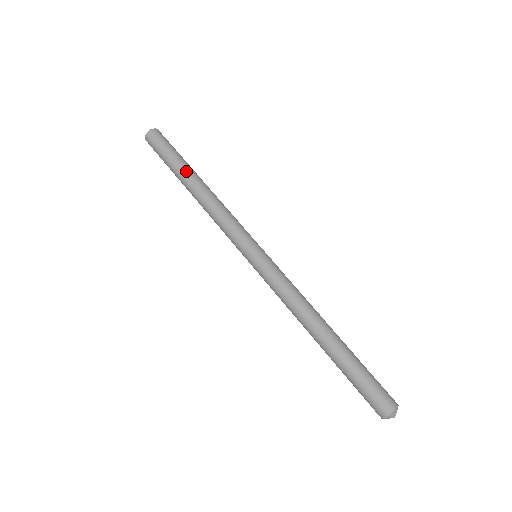
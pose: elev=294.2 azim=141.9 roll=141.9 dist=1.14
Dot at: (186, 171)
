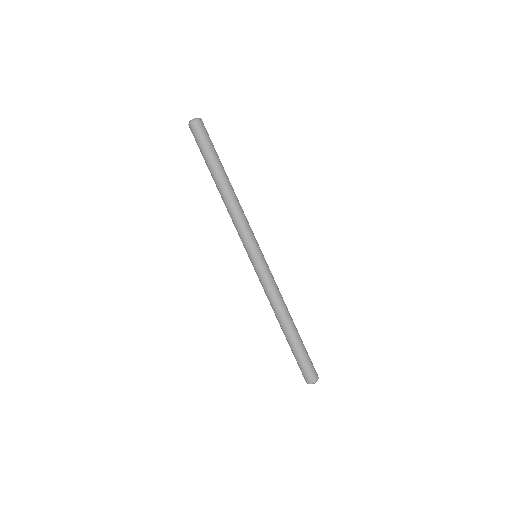
Dot at: (213, 174)
